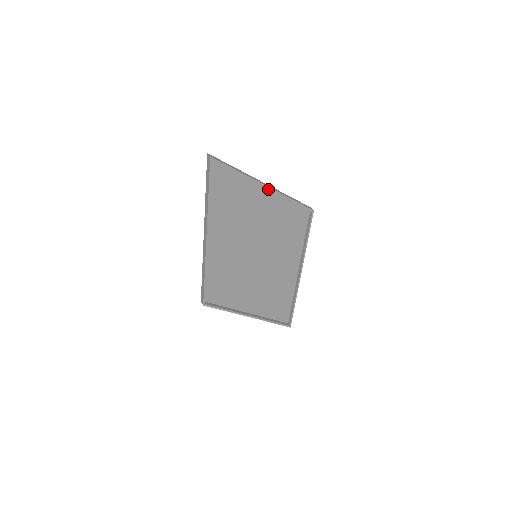
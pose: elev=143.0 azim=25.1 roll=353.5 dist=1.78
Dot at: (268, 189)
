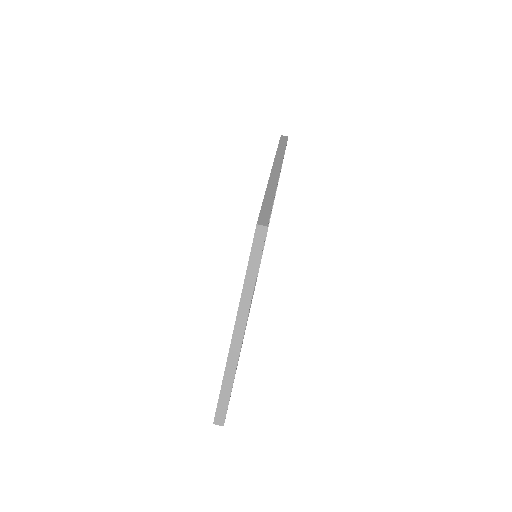
Dot at: occluded
